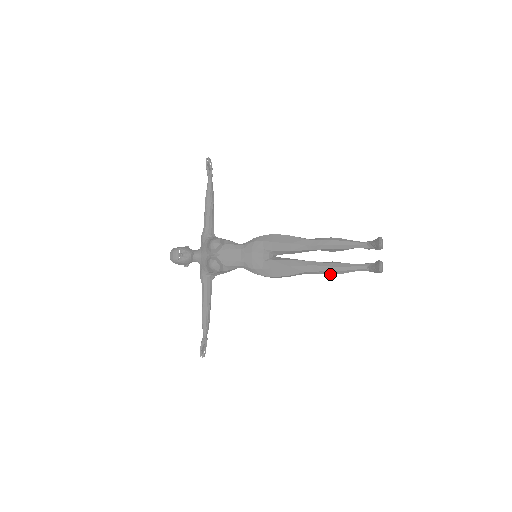
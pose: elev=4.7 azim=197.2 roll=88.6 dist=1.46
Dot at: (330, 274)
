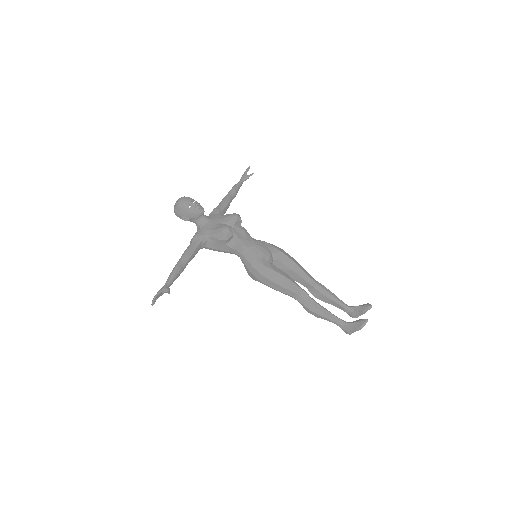
Dot at: (311, 310)
